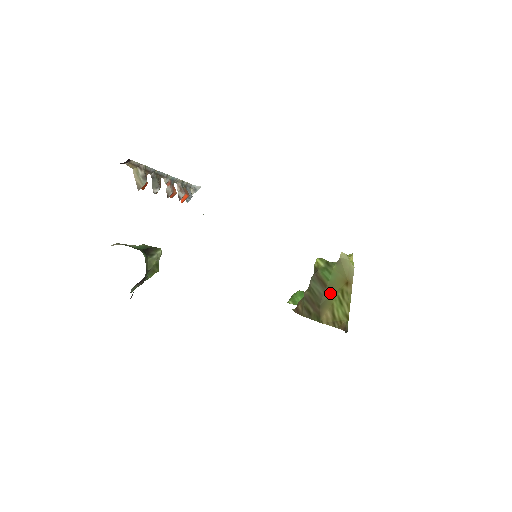
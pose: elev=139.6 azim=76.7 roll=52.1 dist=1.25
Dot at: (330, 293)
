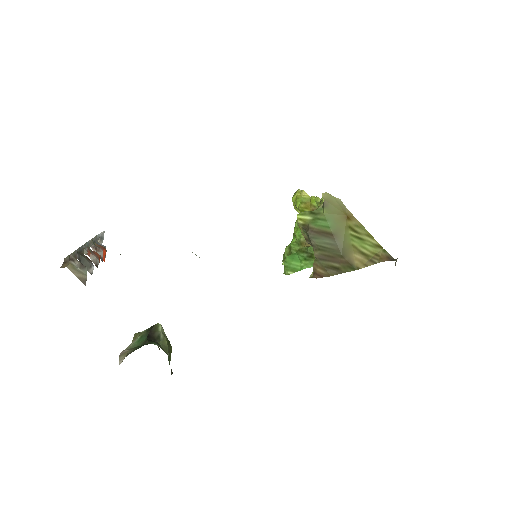
Dot at: (341, 238)
